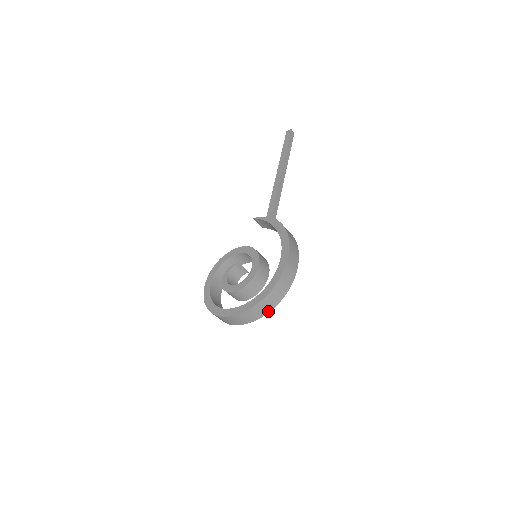
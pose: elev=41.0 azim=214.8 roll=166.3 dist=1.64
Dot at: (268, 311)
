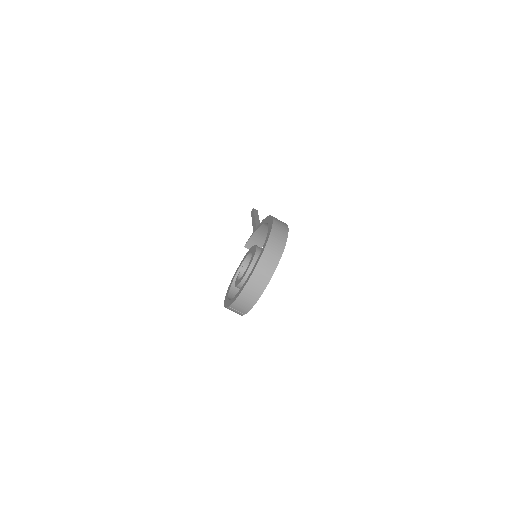
Dot at: (278, 259)
